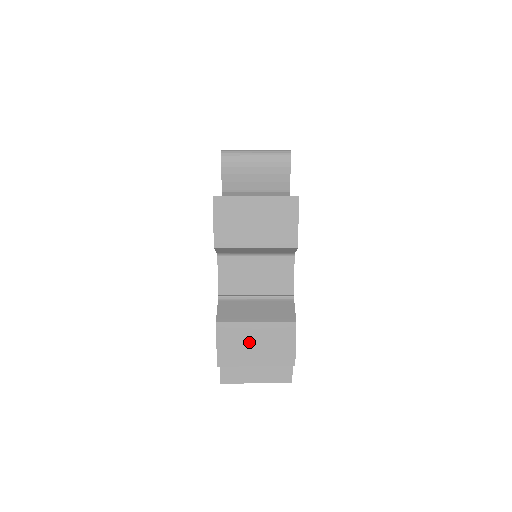
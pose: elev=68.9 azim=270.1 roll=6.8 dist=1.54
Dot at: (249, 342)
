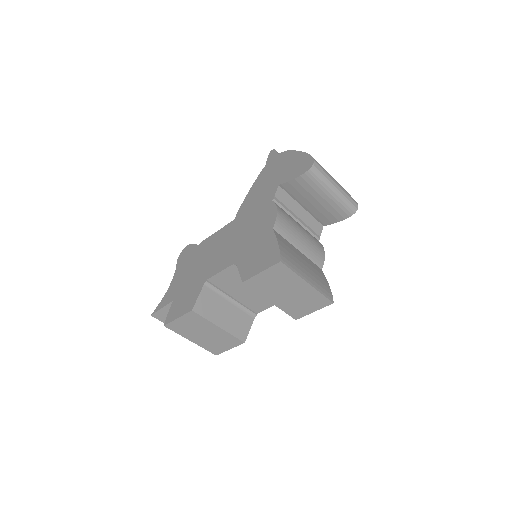
Dot at: (202, 331)
